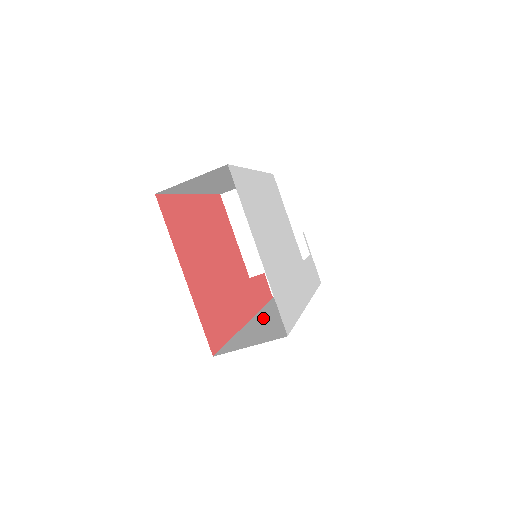
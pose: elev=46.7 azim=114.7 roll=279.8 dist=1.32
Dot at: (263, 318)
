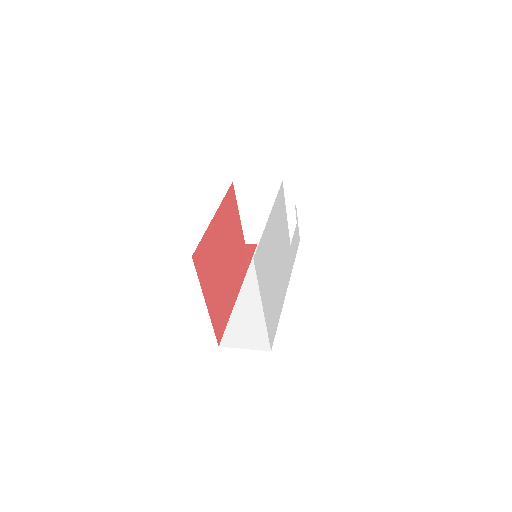
Dot at: (252, 292)
